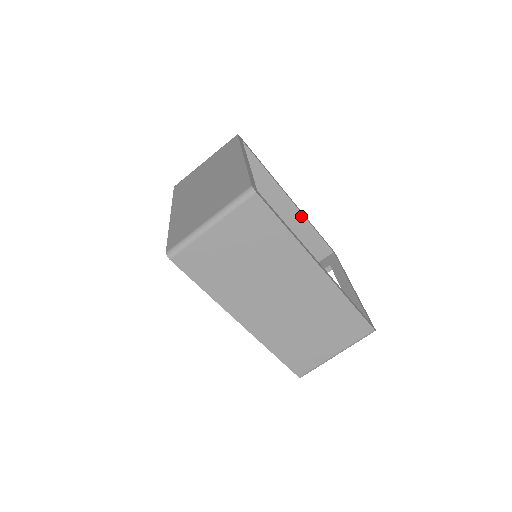
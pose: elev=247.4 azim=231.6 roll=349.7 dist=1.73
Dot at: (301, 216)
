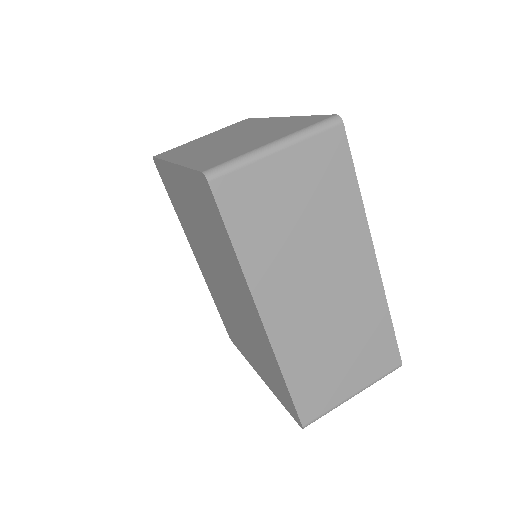
Dot at: occluded
